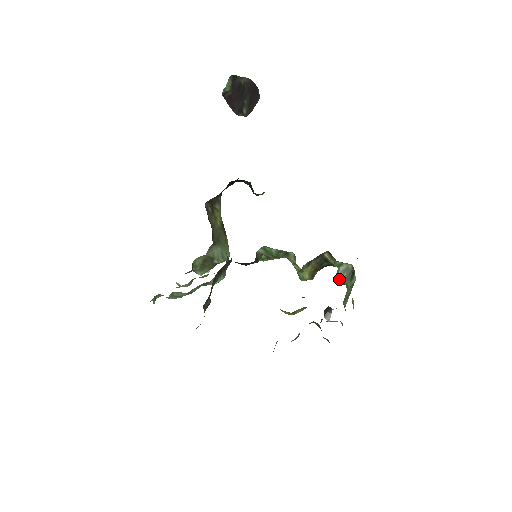
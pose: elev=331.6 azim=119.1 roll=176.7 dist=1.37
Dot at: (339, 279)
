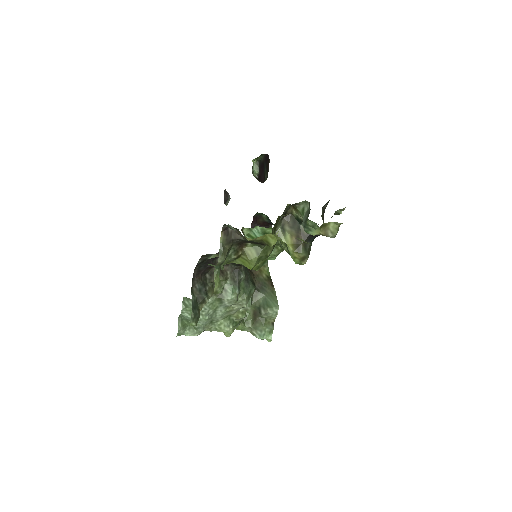
Dot at: (303, 223)
